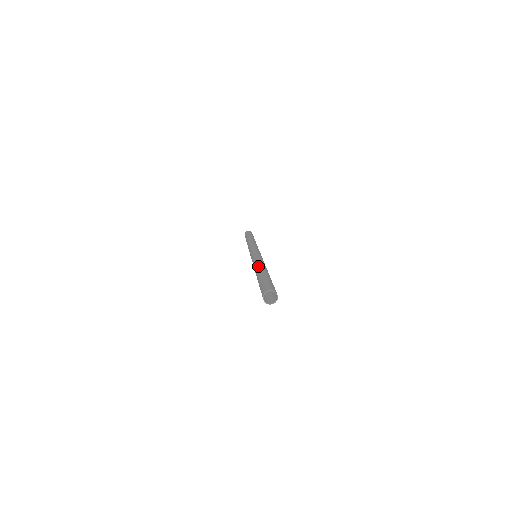
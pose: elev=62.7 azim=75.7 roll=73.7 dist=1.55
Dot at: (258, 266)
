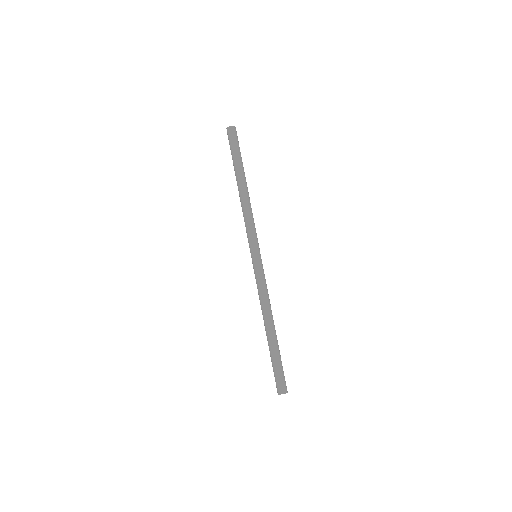
Dot at: (264, 320)
